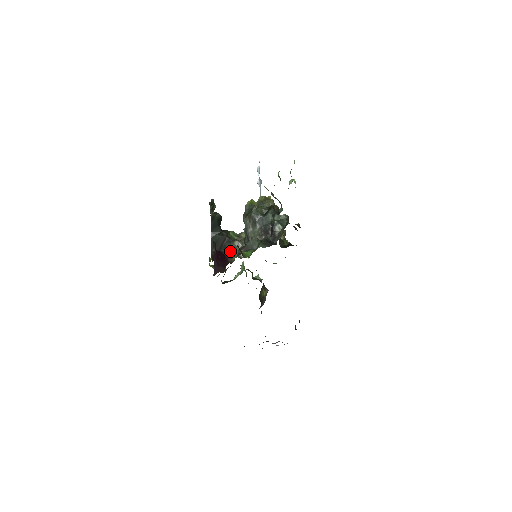
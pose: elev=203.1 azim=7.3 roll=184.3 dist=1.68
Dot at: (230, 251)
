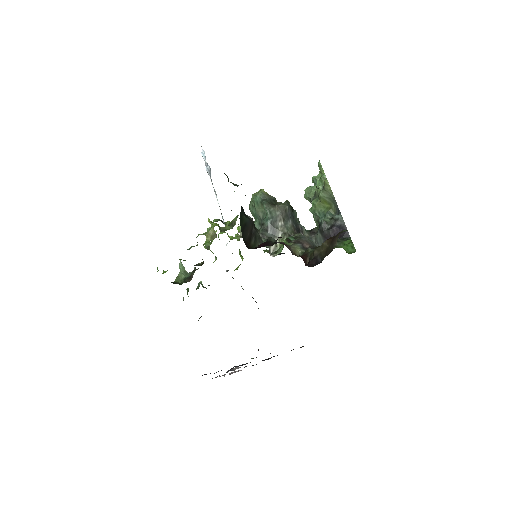
Dot at: occluded
